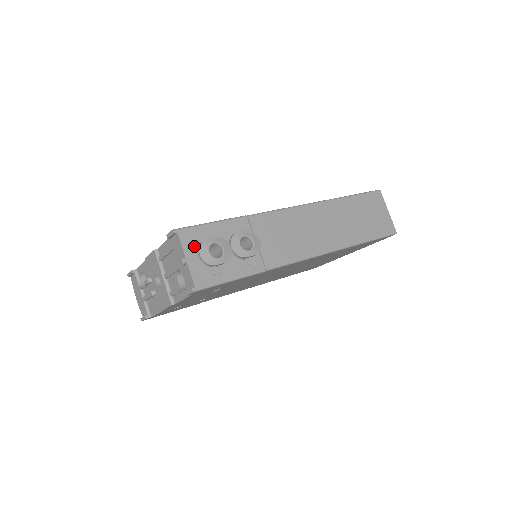
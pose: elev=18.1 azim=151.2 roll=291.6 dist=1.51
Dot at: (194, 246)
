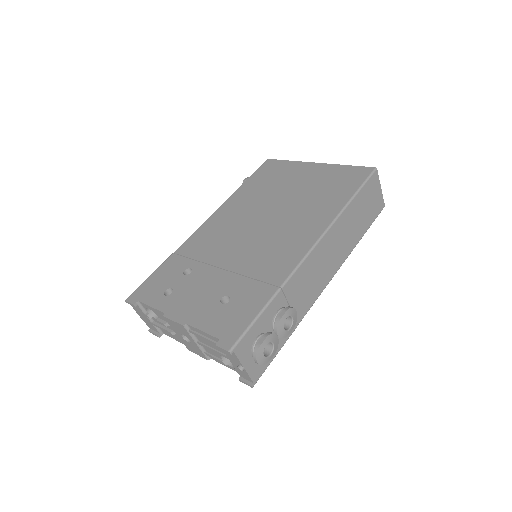
Dot at: (247, 352)
